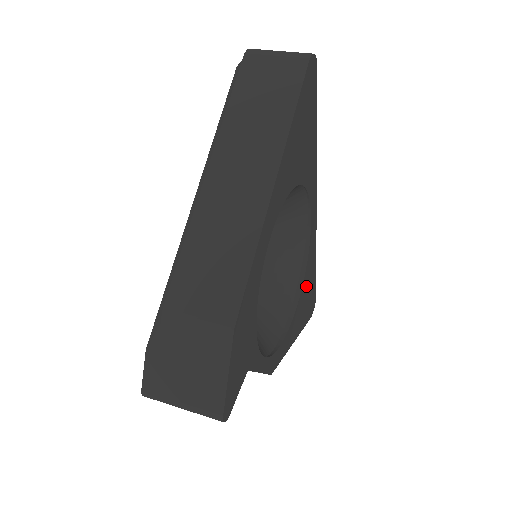
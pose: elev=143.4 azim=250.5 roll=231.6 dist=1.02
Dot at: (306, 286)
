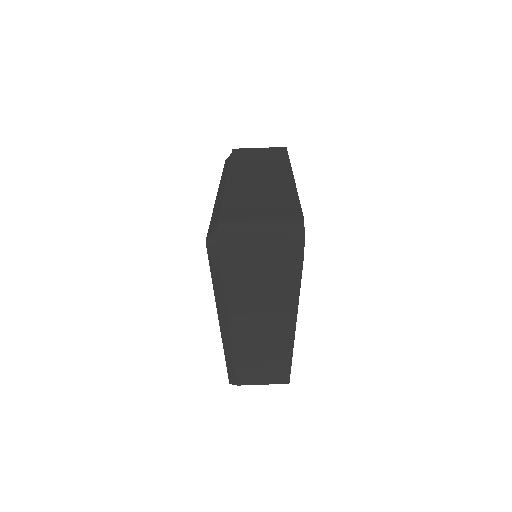
Dot at: occluded
